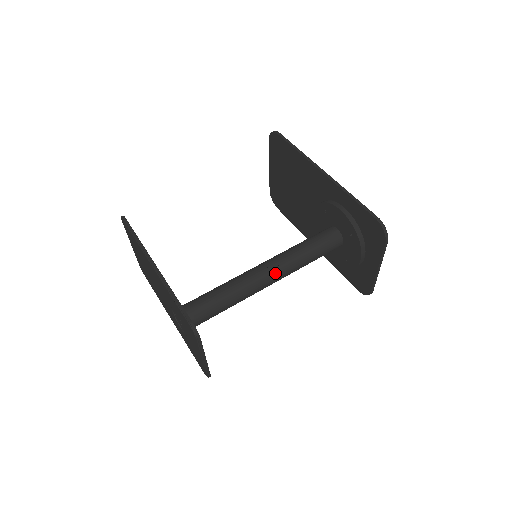
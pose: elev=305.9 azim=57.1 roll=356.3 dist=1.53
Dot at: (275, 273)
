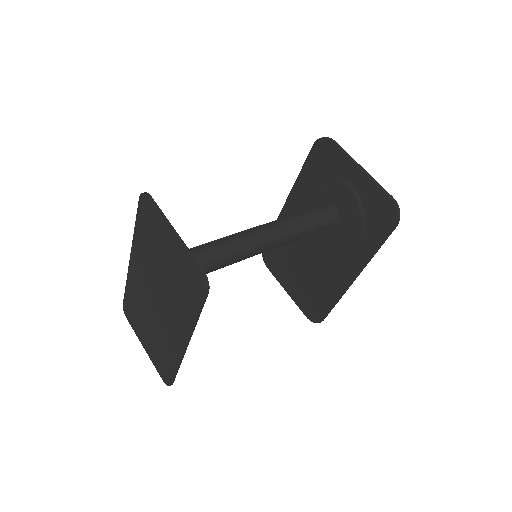
Dot at: (263, 225)
